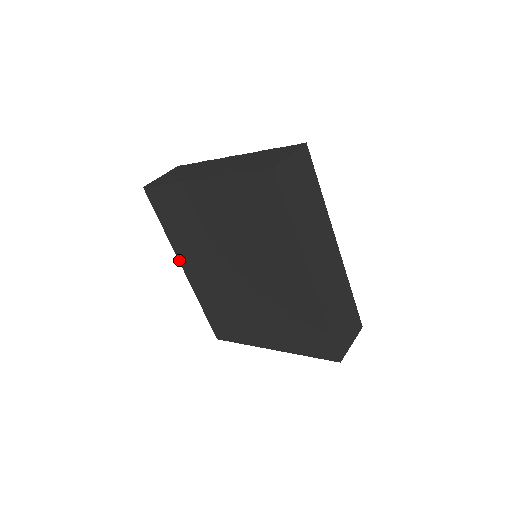
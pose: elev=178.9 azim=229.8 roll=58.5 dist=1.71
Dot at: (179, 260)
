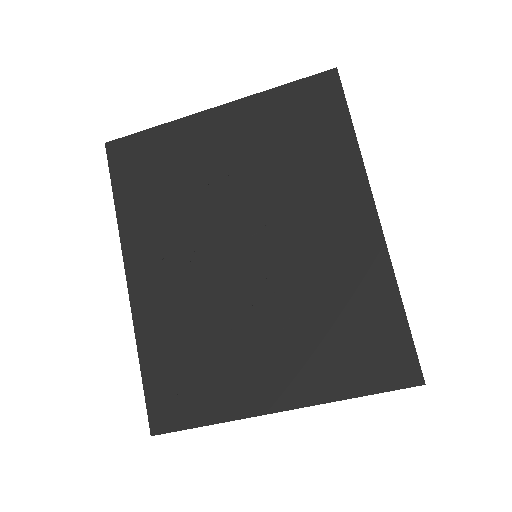
Dot at: (125, 261)
